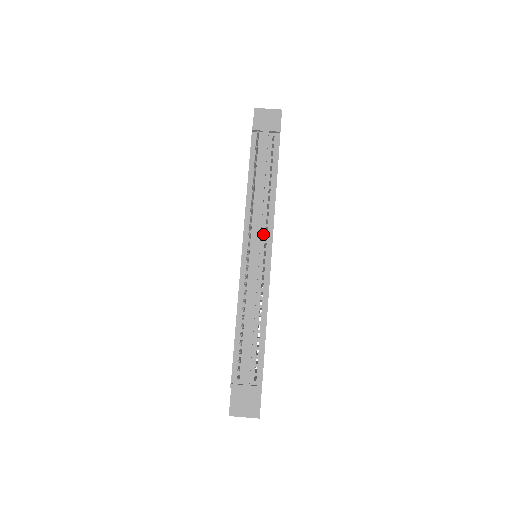
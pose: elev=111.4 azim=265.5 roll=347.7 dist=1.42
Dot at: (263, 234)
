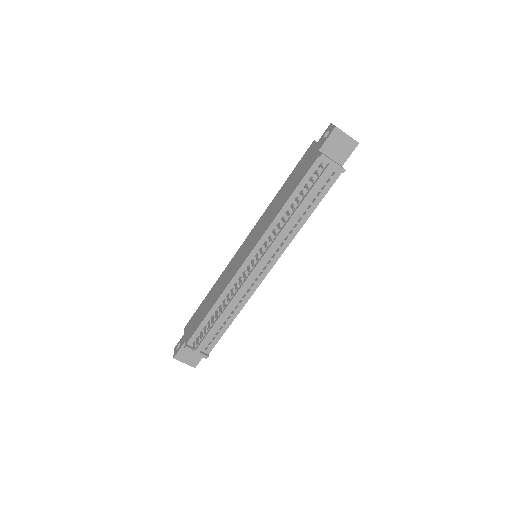
Dot at: (273, 252)
